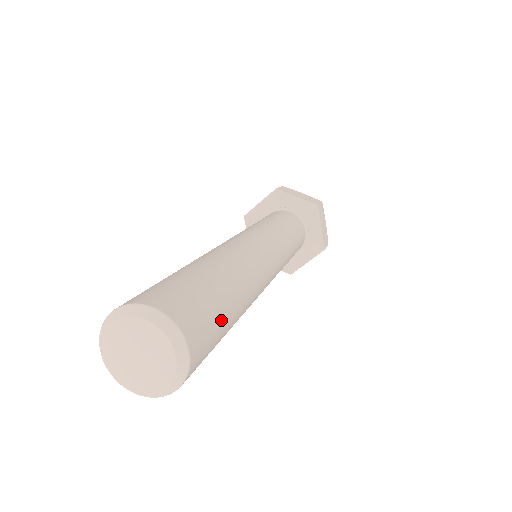
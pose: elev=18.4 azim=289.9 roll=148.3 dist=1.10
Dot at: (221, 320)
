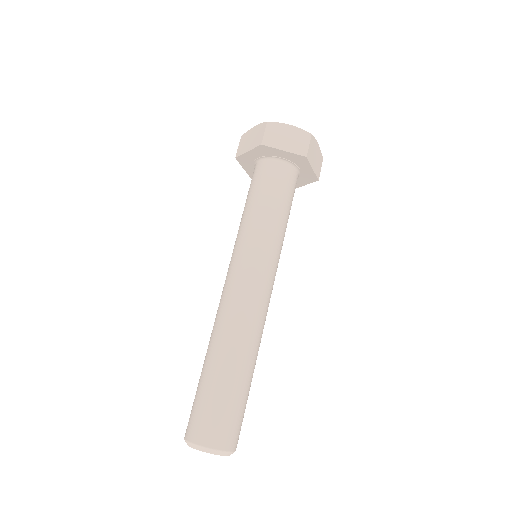
Dot at: (245, 405)
